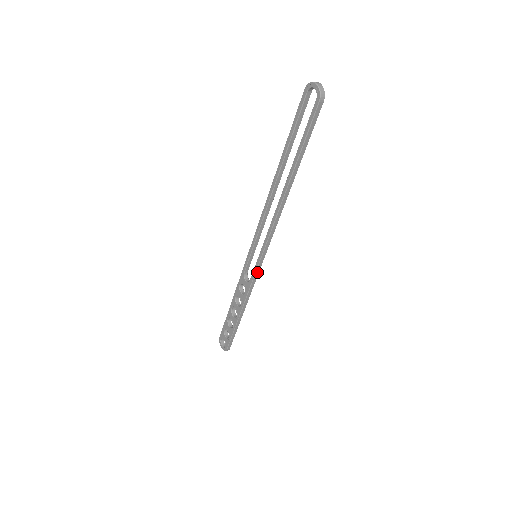
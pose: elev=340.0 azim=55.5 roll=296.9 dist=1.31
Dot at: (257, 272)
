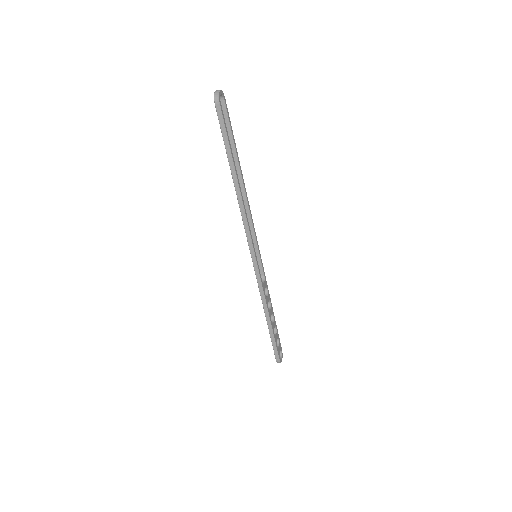
Dot at: (256, 271)
